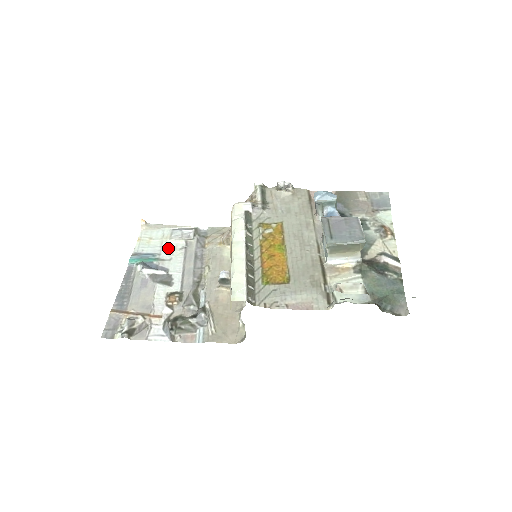
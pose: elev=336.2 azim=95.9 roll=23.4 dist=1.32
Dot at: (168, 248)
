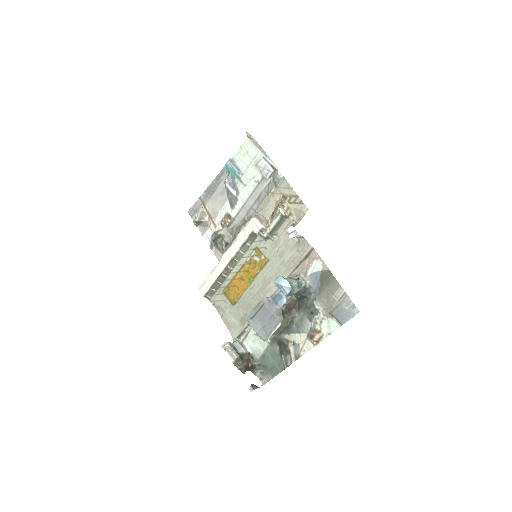
Dot at: (250, 173)
